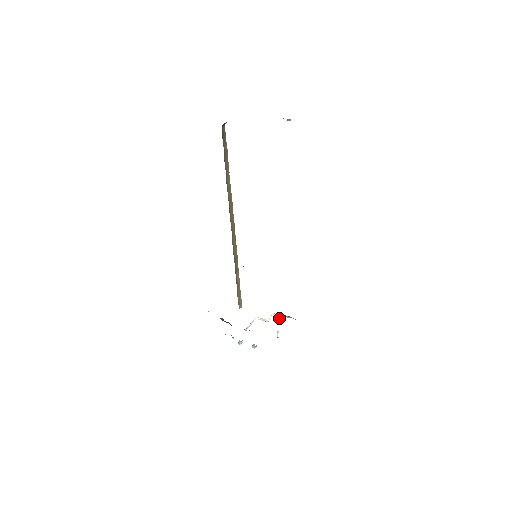
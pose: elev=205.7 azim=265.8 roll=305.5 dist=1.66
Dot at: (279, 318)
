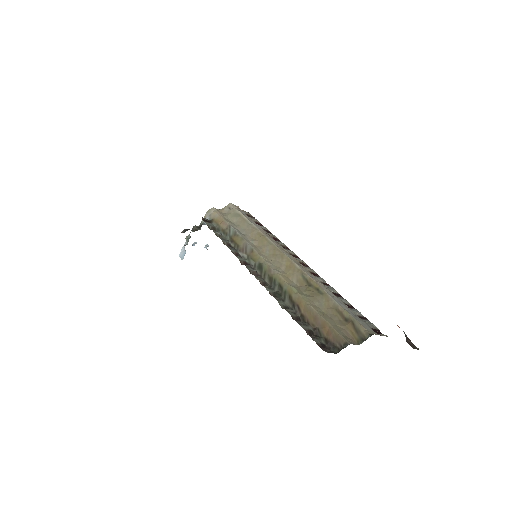
Dot at: occluded
